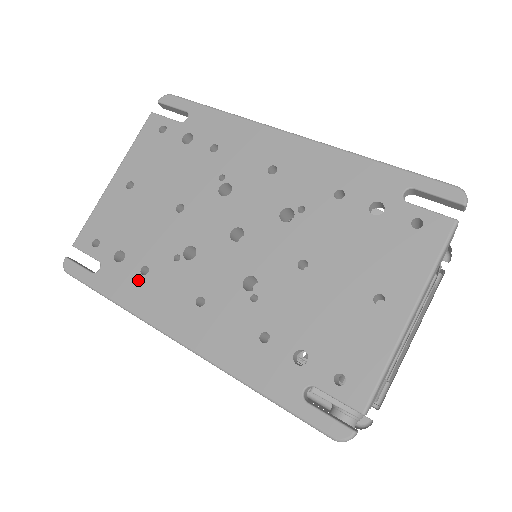
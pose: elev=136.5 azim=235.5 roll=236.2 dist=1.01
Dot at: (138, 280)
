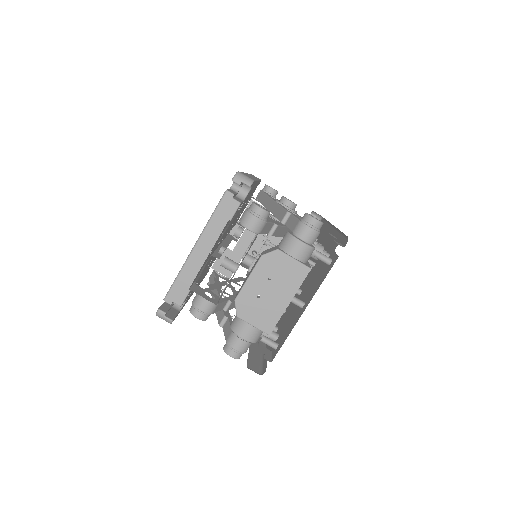
Dot at: occluded
